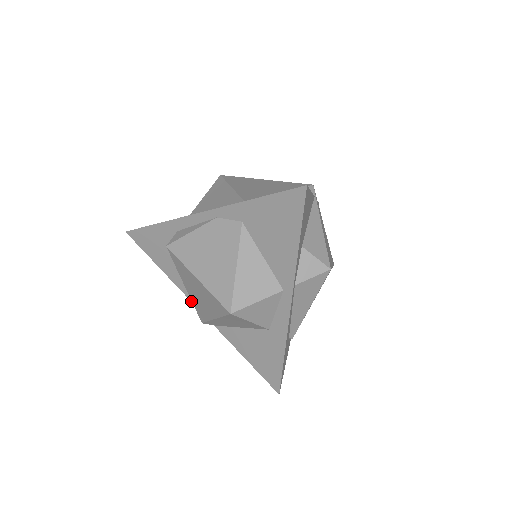
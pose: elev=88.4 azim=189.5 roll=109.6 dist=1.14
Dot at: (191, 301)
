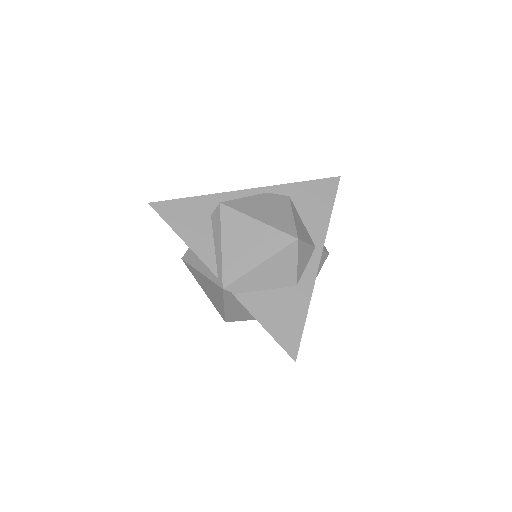
Dot at: (211, 270)
